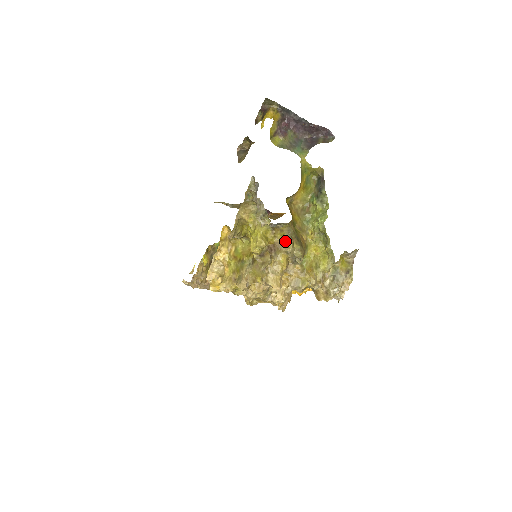
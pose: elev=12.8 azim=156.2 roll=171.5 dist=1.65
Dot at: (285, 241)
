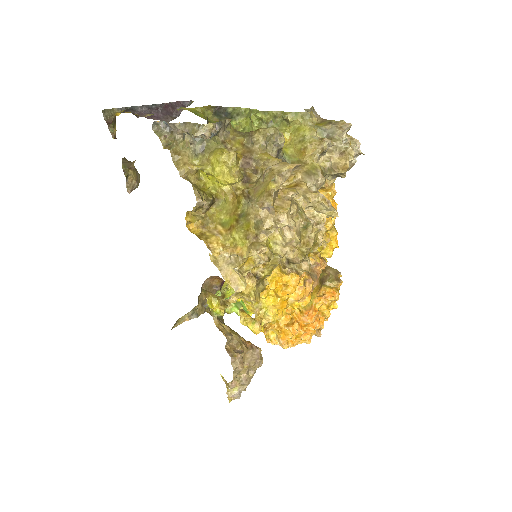
Dot at: (248, 143)
